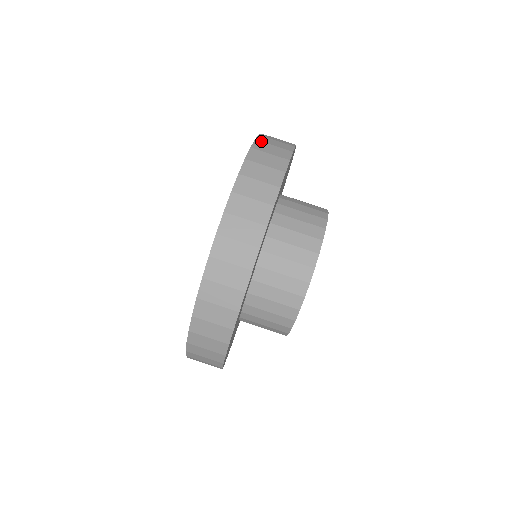
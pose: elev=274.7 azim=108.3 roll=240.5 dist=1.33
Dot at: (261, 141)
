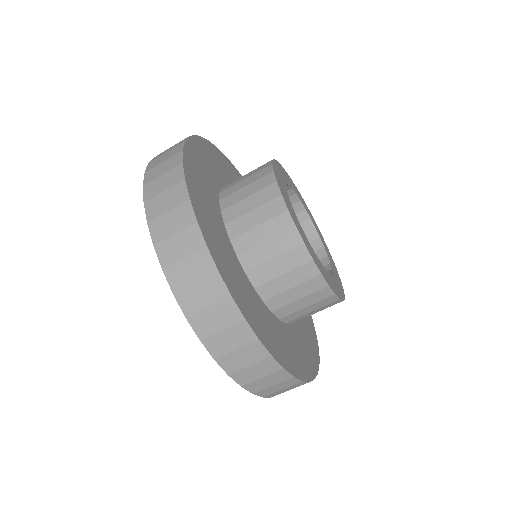
Dot at: (169, 266)
